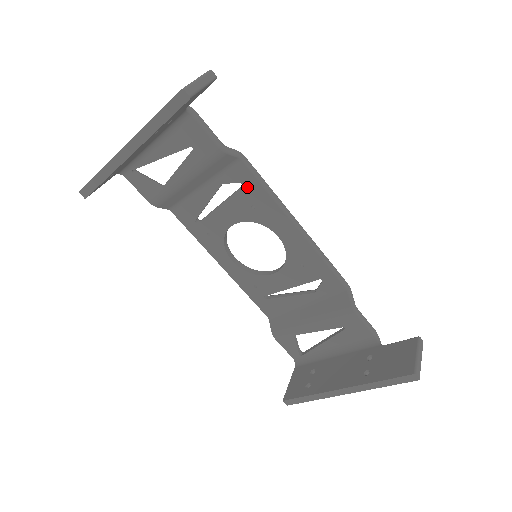
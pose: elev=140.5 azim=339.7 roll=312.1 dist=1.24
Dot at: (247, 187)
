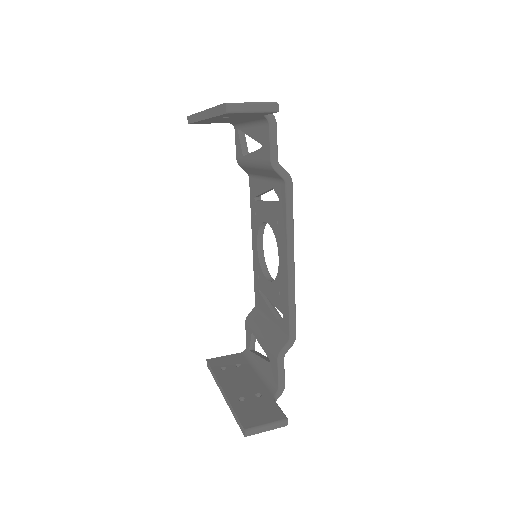
Dot at: (280, 205)
